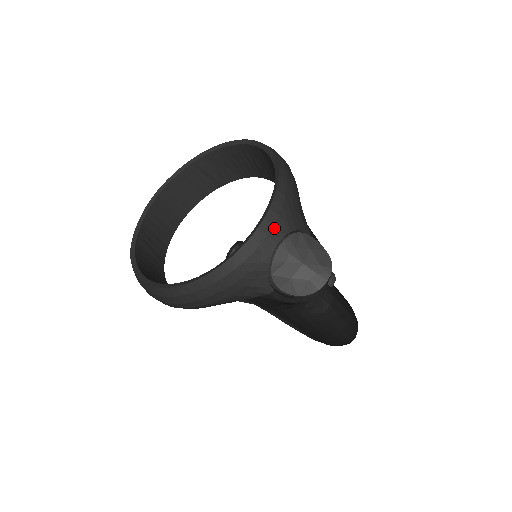
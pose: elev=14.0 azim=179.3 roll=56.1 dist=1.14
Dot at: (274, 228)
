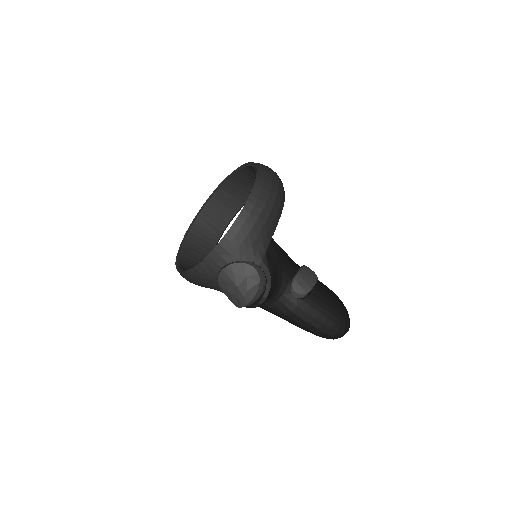
Dot at: (220, 257)
